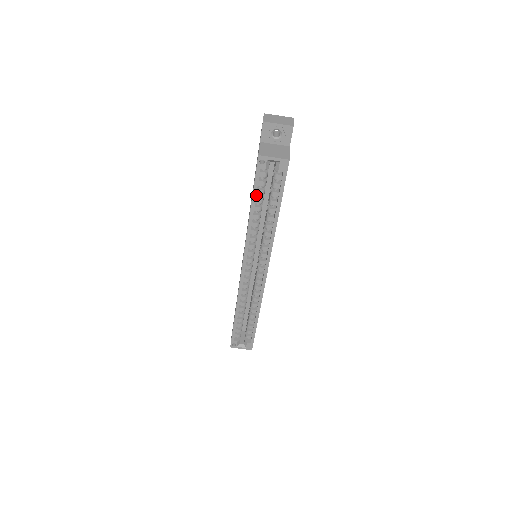
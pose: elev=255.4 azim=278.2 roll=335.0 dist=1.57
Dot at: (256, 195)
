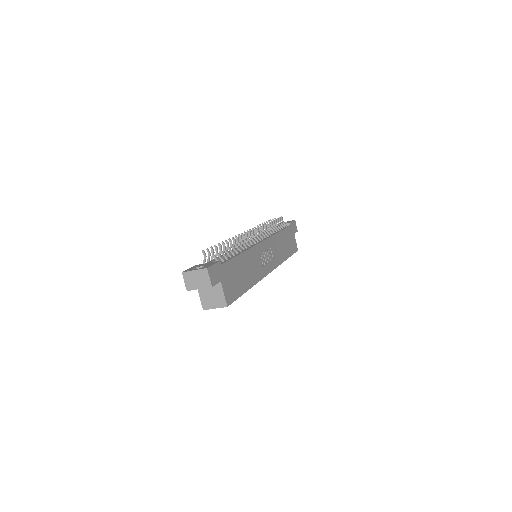
Dot at: occluded
